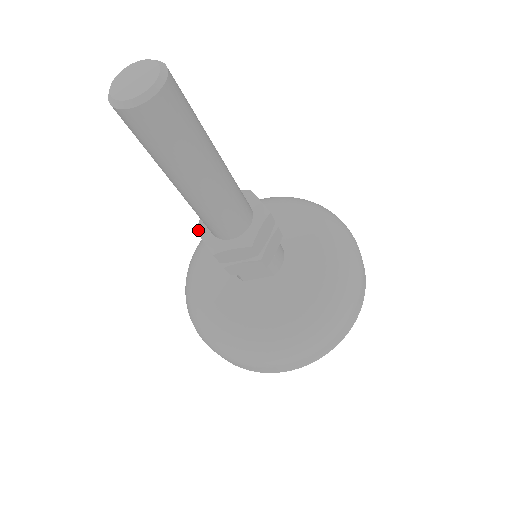
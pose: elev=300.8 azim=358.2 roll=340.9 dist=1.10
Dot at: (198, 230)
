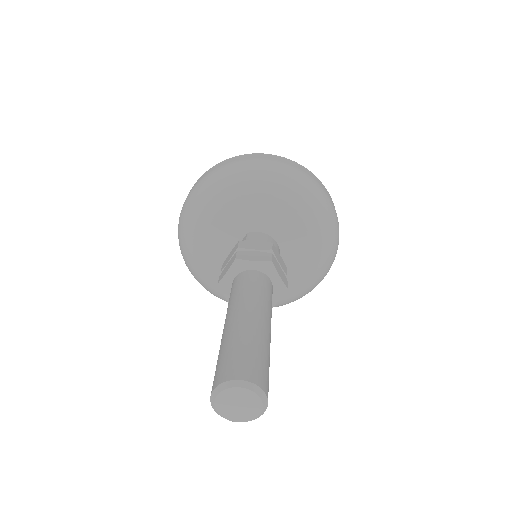
Dot at: occluded
